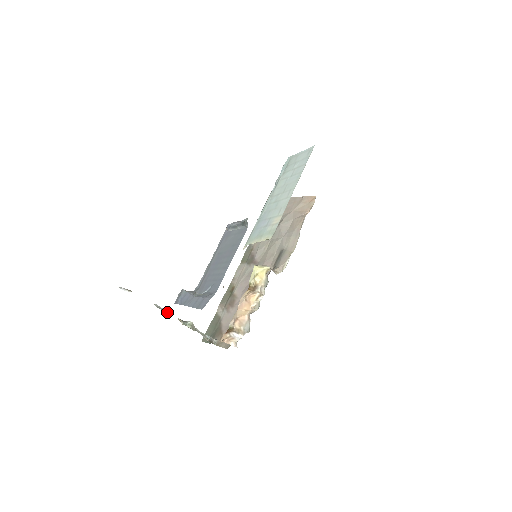
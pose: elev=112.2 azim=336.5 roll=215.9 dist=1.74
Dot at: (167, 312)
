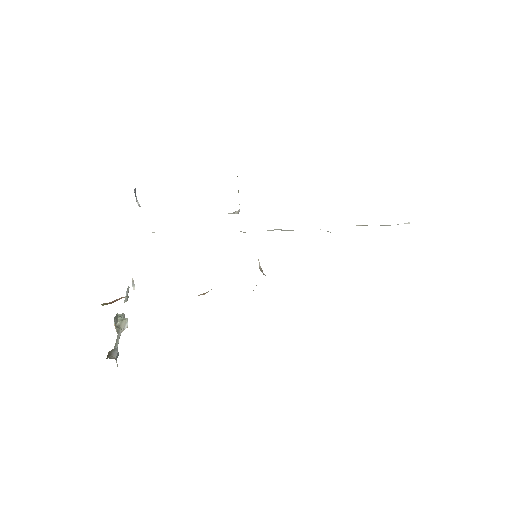
Dot at: (126, 298)
